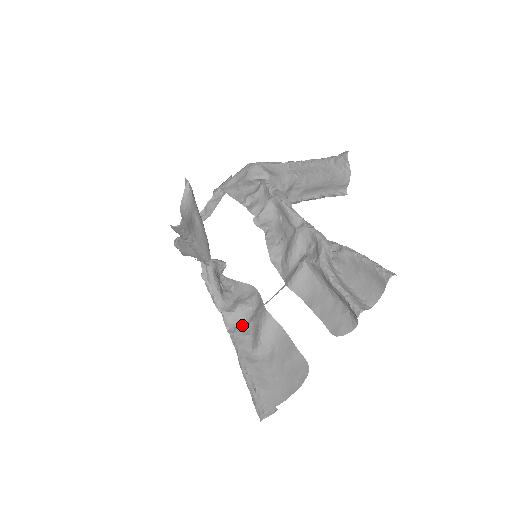
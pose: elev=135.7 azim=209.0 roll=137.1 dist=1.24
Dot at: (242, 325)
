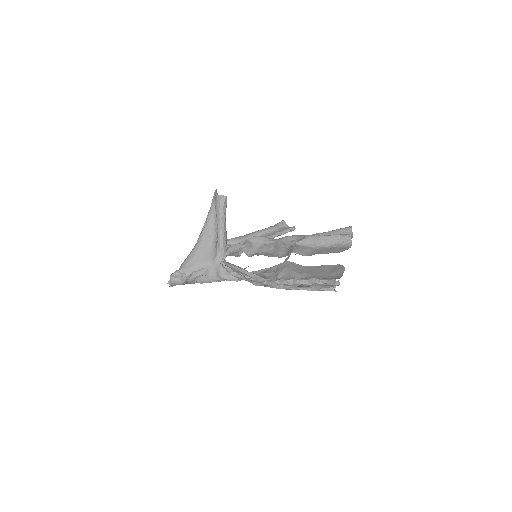
Dot at: occluded
